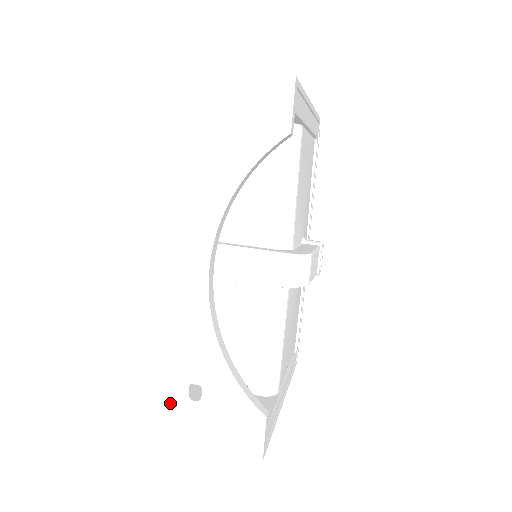
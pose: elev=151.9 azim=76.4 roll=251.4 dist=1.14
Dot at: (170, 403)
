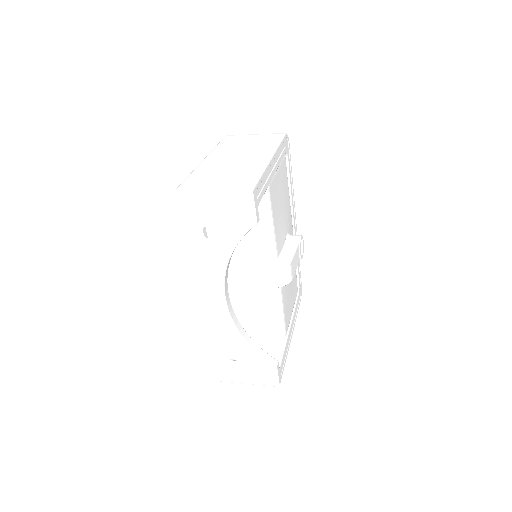
Dot at: (220, 363)
